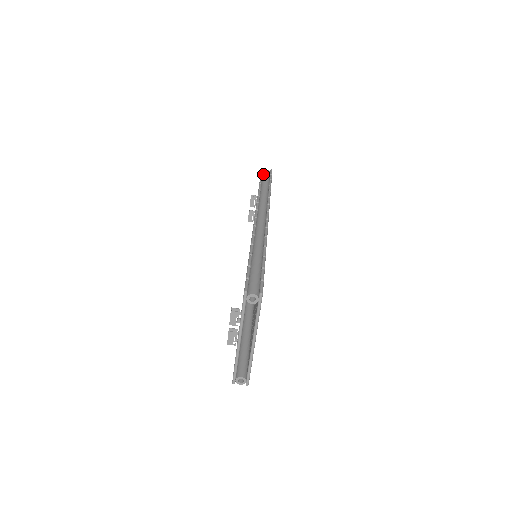
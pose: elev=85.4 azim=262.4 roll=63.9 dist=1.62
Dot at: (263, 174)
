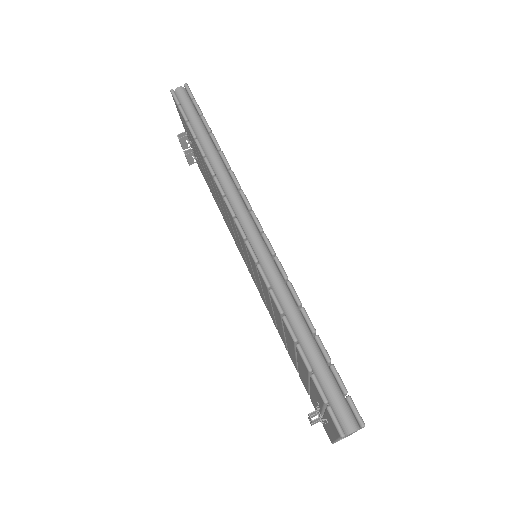
Dot at: (180, 102)
